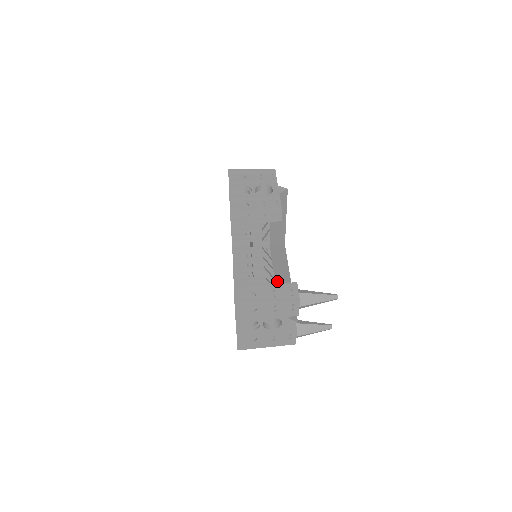
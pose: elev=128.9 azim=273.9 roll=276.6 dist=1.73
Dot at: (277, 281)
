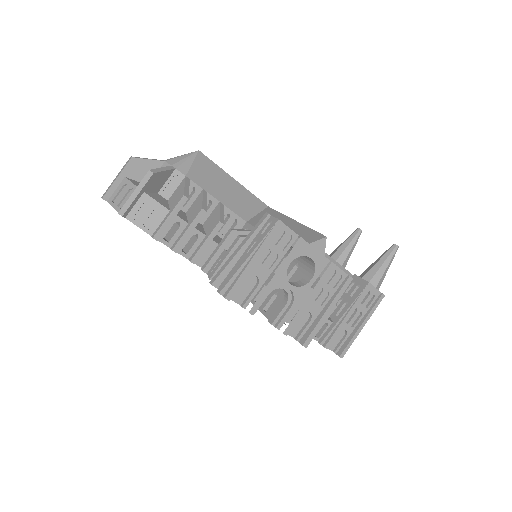
Dot at: (321, 274)
